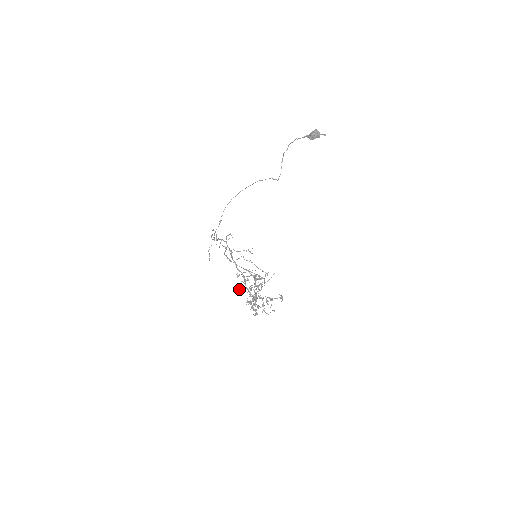
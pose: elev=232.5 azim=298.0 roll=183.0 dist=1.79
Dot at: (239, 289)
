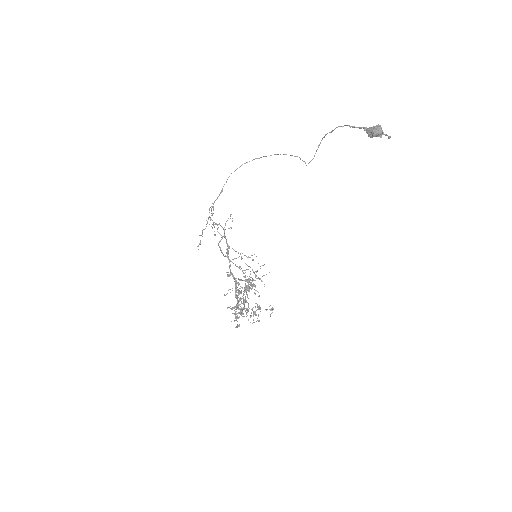
Dot at: occluded
